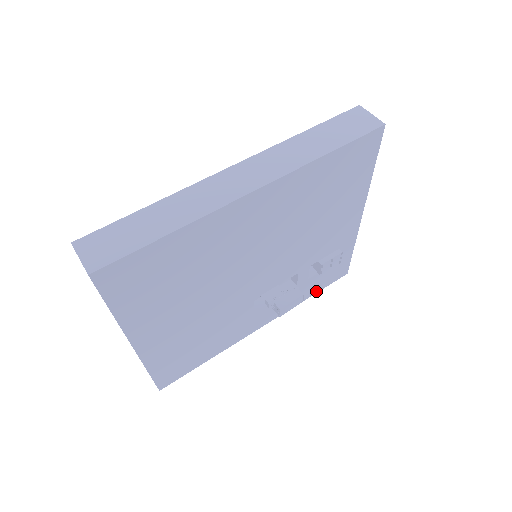
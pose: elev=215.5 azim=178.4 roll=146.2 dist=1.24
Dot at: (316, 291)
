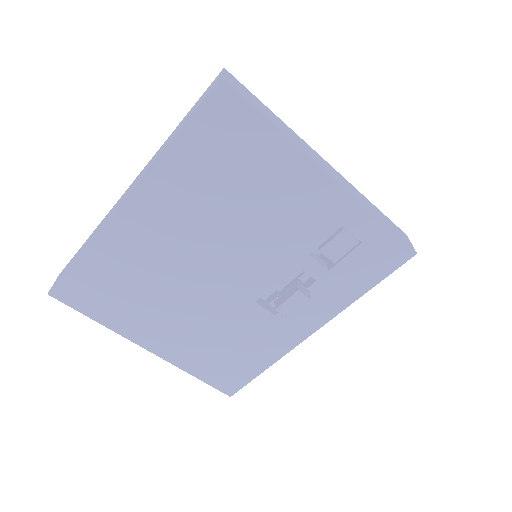
Dot at: (371, 284)
